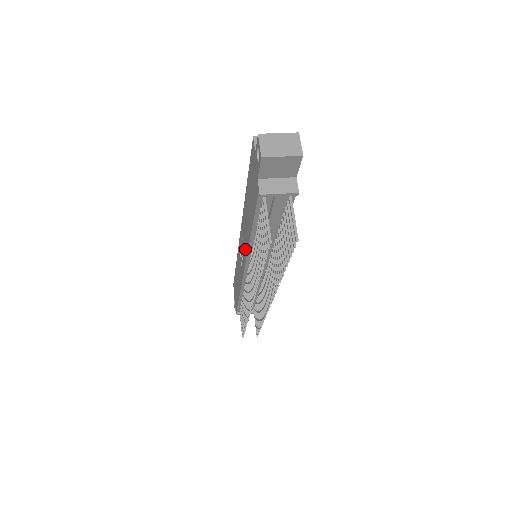
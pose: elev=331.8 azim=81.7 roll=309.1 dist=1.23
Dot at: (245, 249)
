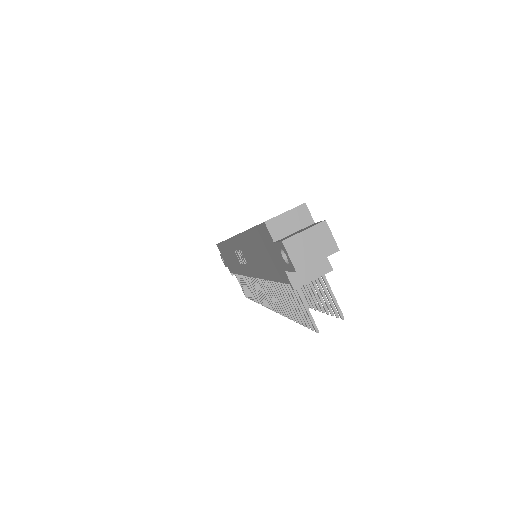
Dot at: (251, 269)
